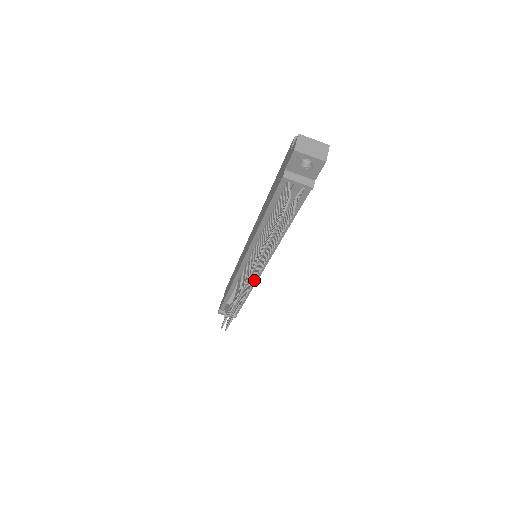
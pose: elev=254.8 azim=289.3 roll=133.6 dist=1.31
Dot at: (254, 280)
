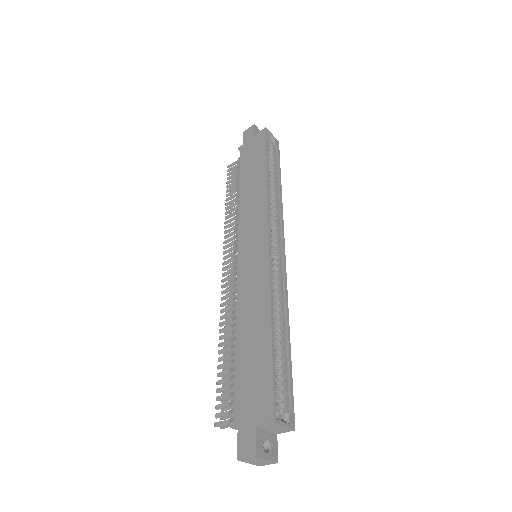
Dot at: occluded
